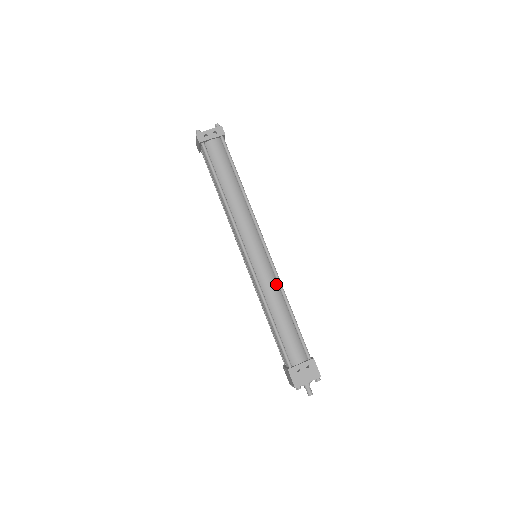
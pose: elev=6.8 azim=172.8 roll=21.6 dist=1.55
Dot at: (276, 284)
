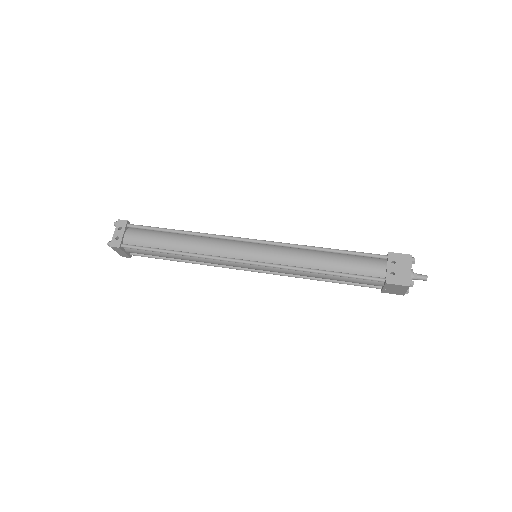
Dot at: (293, 250)
